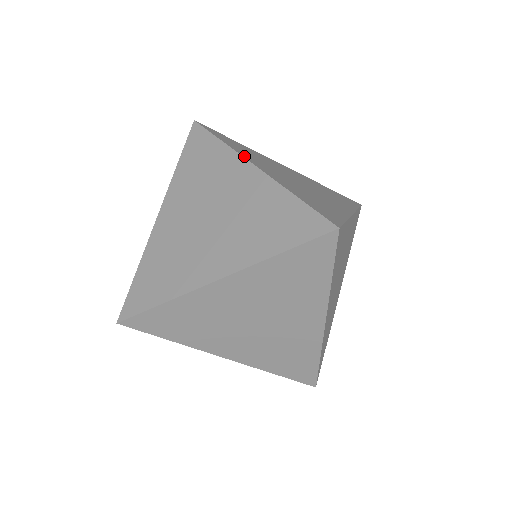
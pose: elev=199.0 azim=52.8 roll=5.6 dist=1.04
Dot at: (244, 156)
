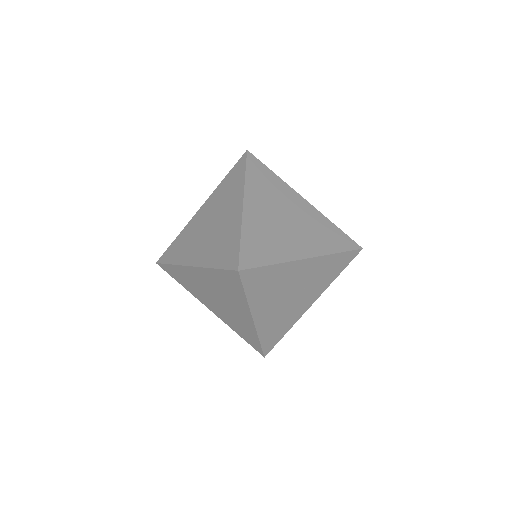
Dot at: occluded
